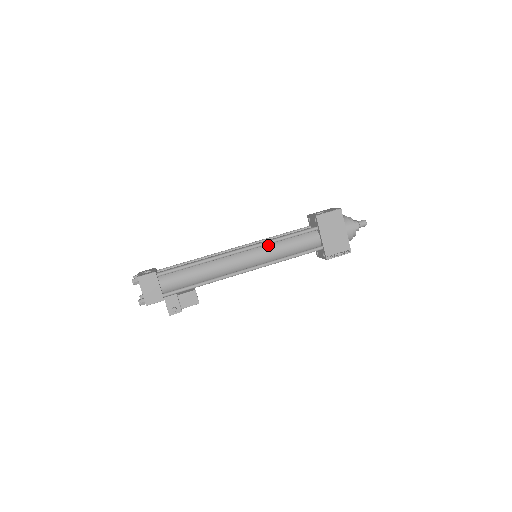
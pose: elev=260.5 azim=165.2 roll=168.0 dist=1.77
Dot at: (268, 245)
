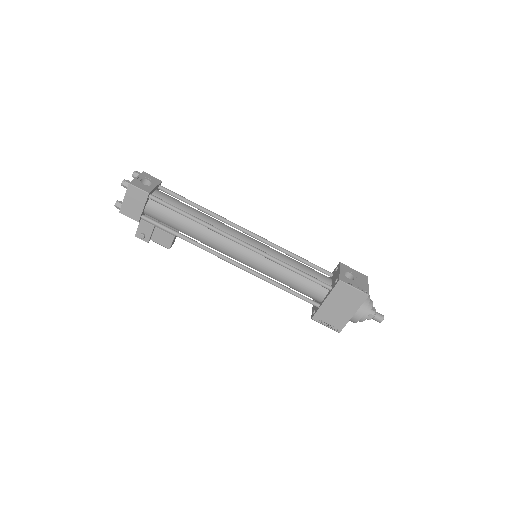
Dot at: (273, 261)
